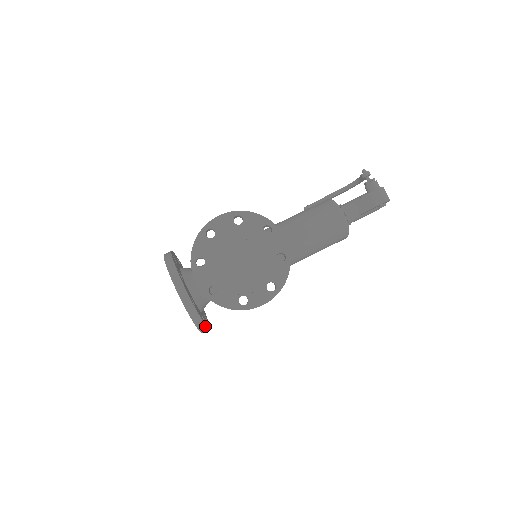
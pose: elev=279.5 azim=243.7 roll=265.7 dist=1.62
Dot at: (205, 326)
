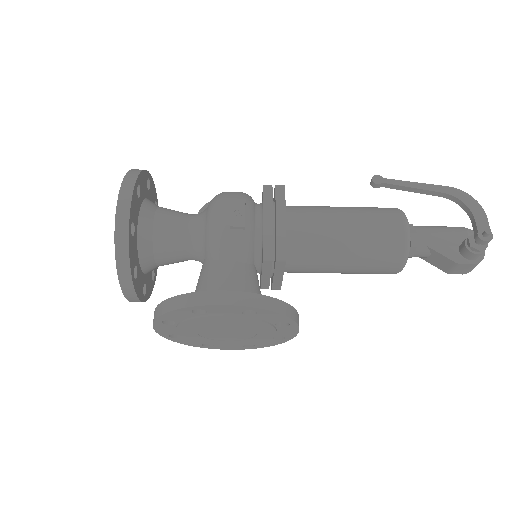
Dot at: (152, 286)
